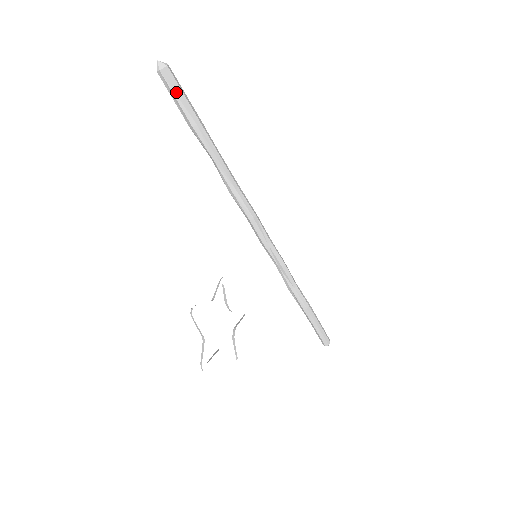
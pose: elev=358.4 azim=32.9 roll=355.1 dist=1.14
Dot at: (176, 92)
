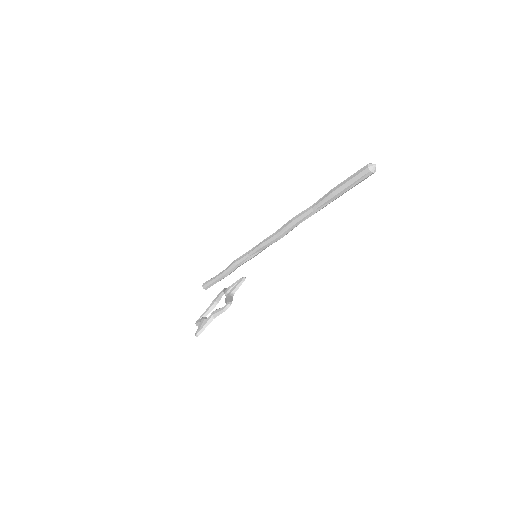
Dot at: (358, 182)
